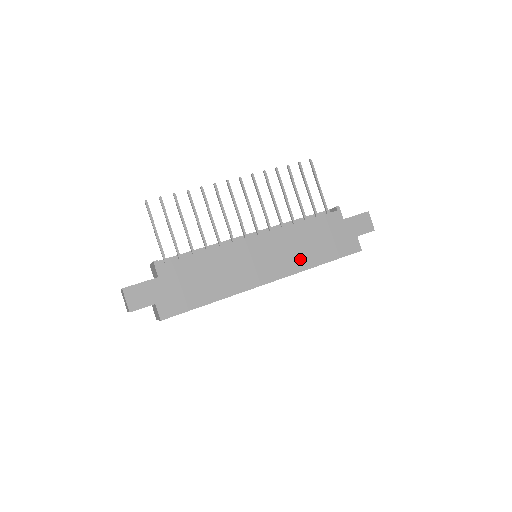
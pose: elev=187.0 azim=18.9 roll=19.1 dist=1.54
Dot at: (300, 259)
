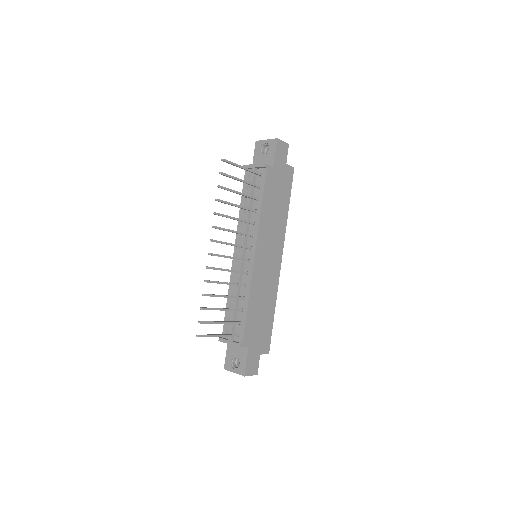
Dot at: (280, 226)
